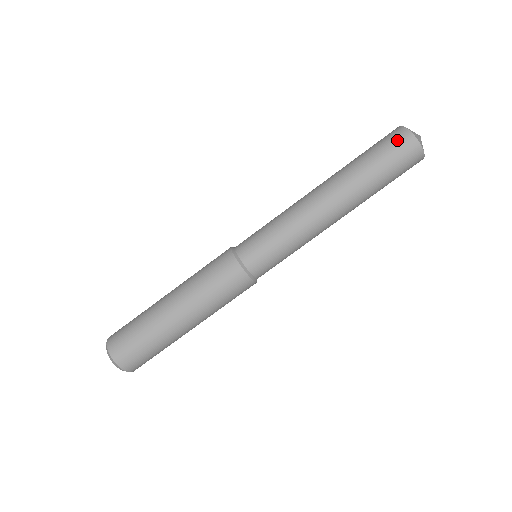
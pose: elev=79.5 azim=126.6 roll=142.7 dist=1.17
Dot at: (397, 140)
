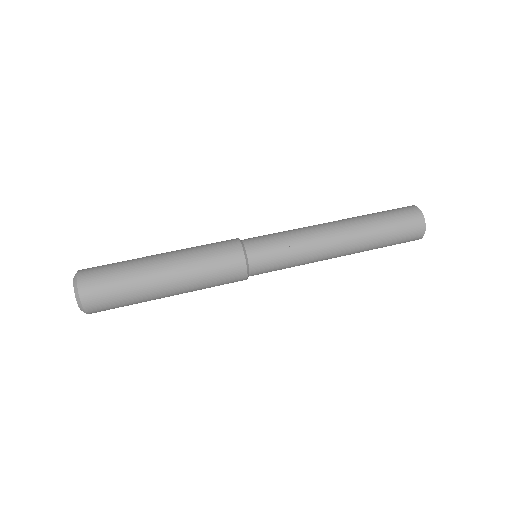
Dot at: (400, 208)
